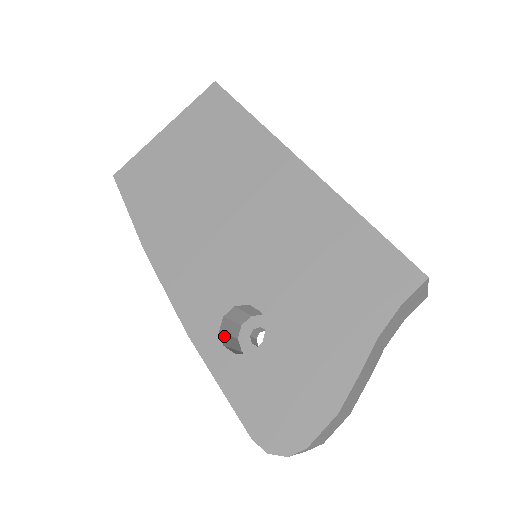
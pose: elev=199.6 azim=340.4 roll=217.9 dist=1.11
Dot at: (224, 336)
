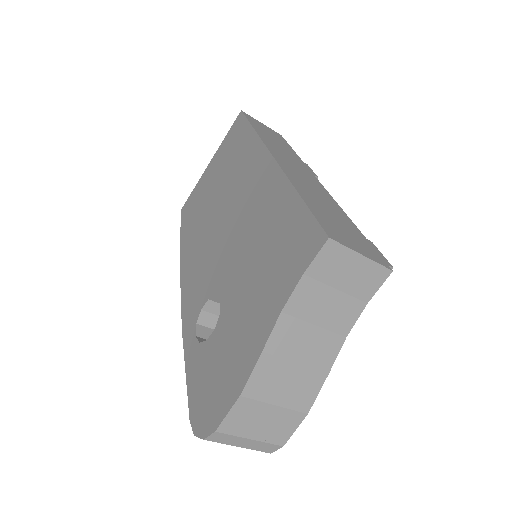
Dot at: (205, 329)
